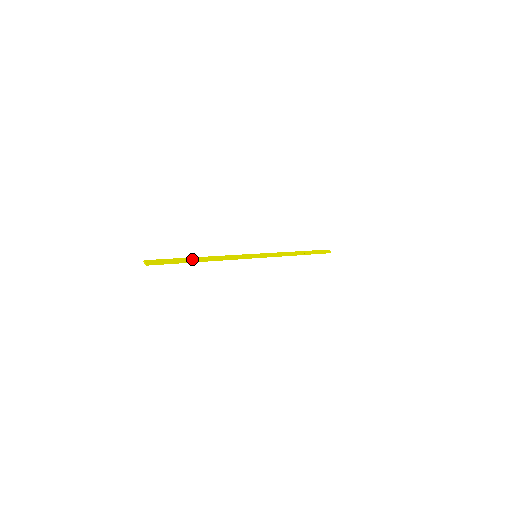
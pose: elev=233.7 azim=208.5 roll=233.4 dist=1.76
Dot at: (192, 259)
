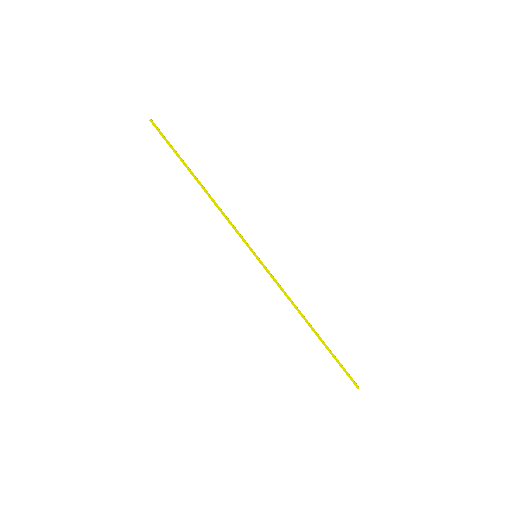
Dot at: (191, 171)
